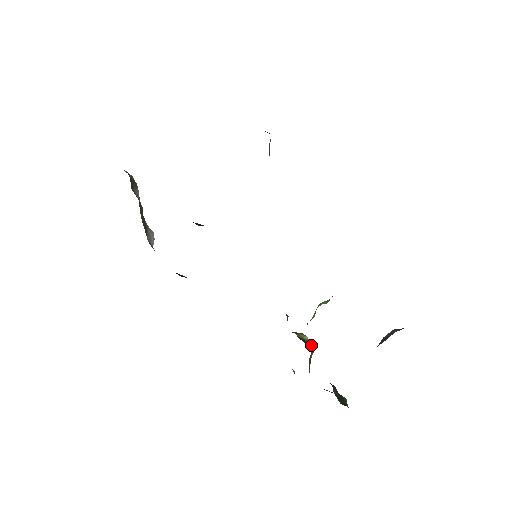
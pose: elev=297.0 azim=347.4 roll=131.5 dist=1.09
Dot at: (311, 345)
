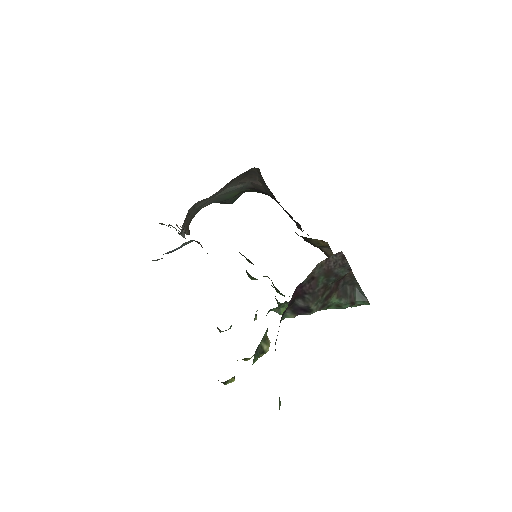
Dot at: occluded
